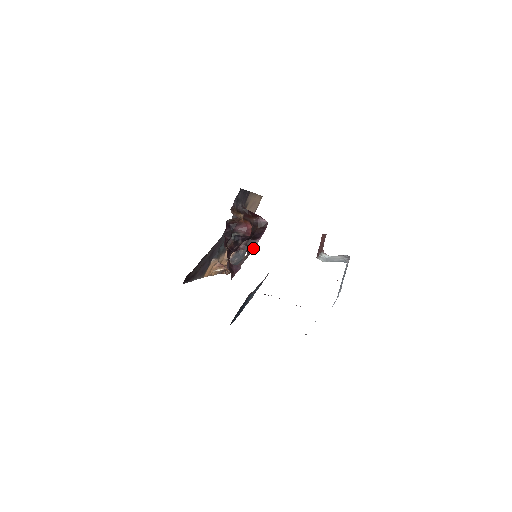
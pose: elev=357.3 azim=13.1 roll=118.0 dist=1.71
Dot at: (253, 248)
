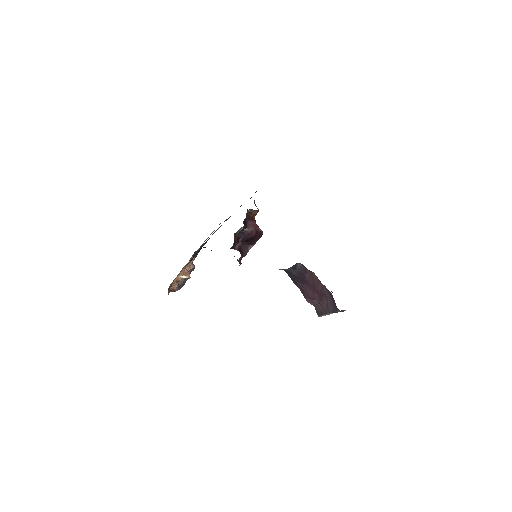
Dot at: (245, 252)
